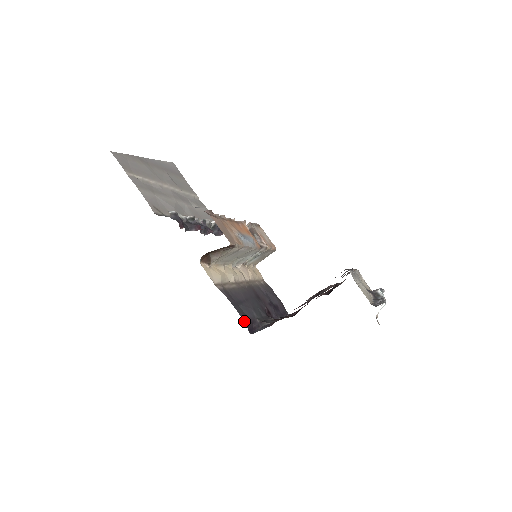
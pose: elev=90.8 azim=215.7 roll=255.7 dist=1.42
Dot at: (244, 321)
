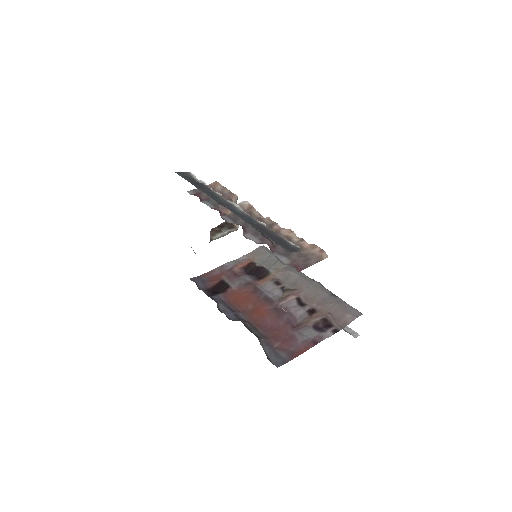
Dot at: occluded
